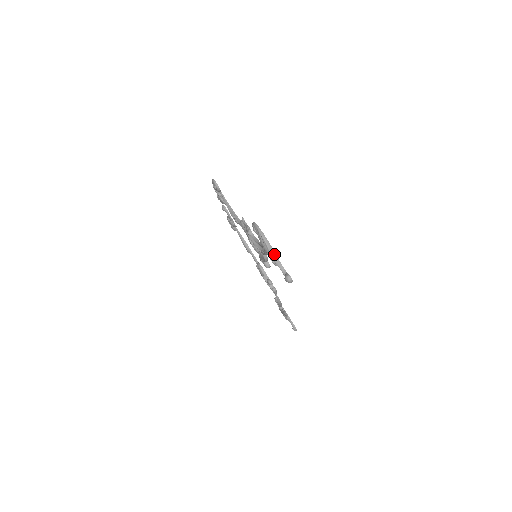
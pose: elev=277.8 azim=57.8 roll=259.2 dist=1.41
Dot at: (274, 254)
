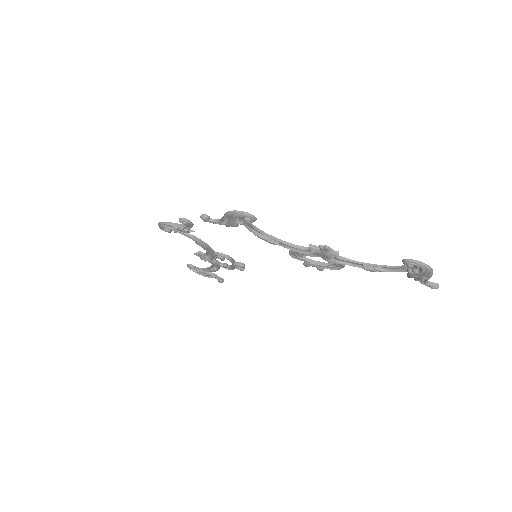
Dot at: (430, 276)
